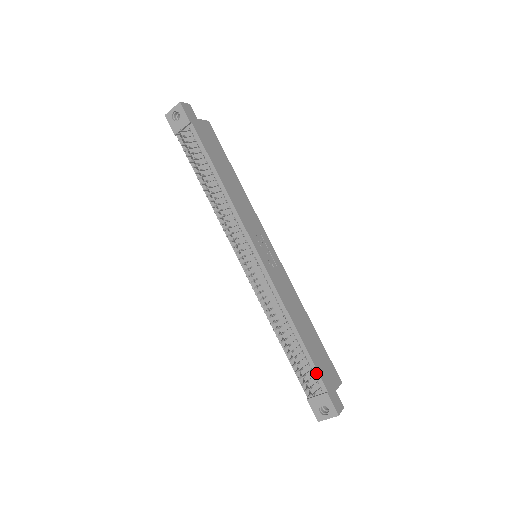
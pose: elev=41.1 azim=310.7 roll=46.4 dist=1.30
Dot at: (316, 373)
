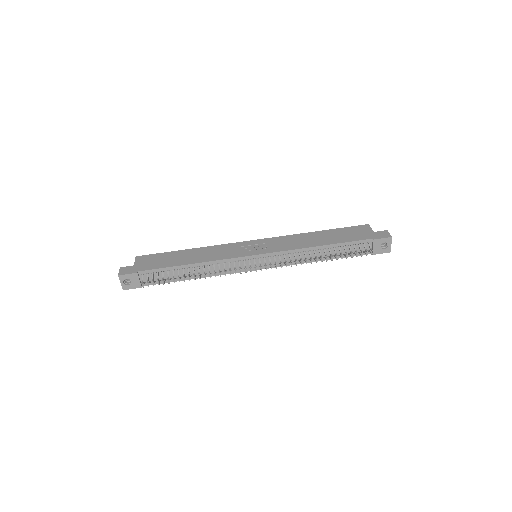
Dot at: (357, 242)
